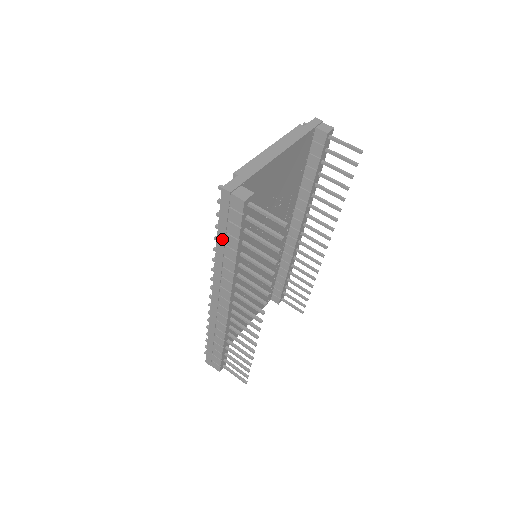
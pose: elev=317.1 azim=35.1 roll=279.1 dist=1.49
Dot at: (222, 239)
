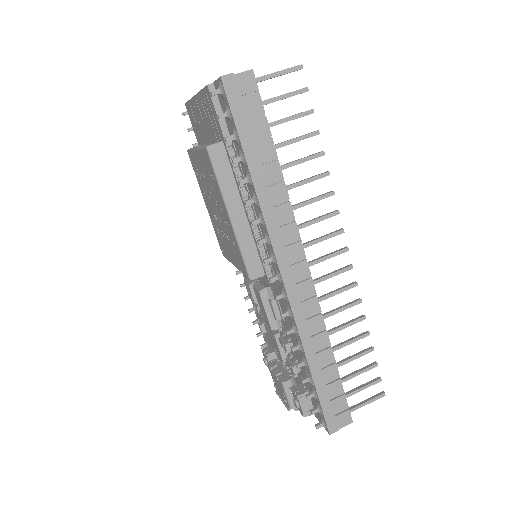
Dot at: (254, 159)
